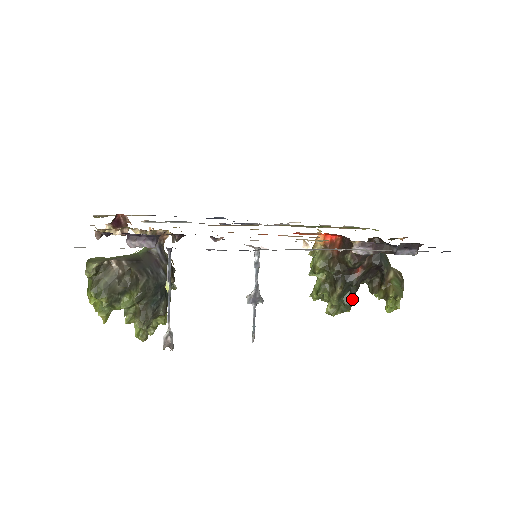
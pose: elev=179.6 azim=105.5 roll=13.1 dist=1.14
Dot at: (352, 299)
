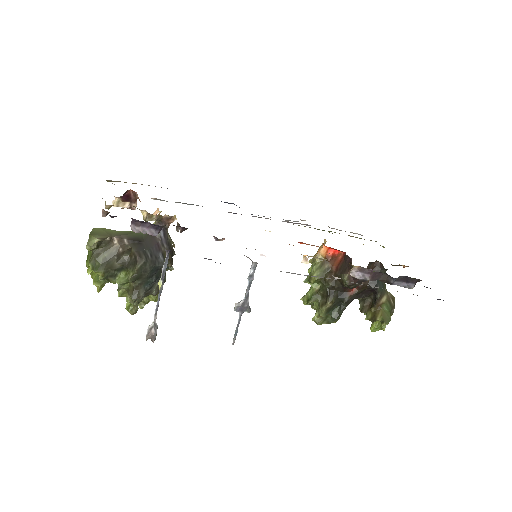
Dot at: (340, 314)
